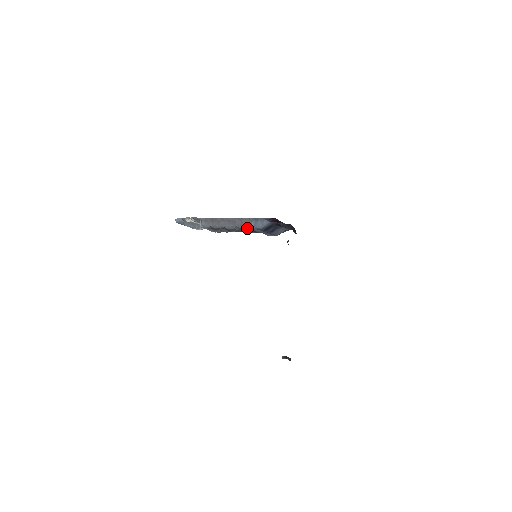
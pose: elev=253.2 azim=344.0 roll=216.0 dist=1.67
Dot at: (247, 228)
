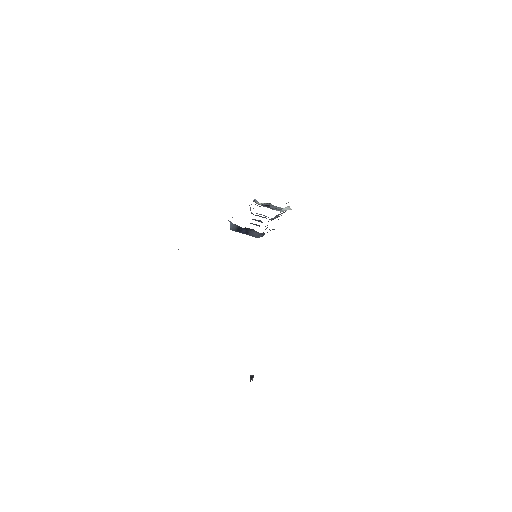
Dot at: occluded
